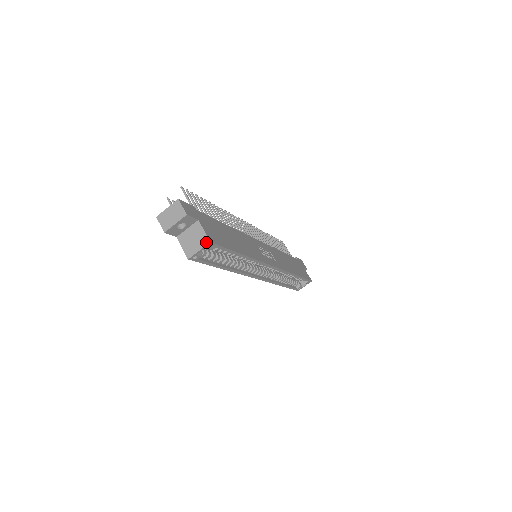
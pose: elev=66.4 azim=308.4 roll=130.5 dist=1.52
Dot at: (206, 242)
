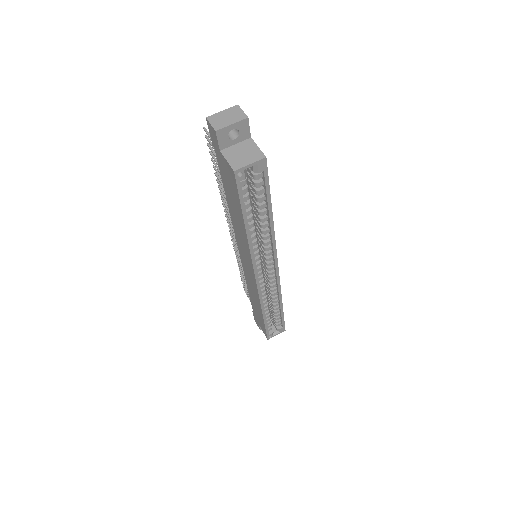
Dot at: (260, 156)
